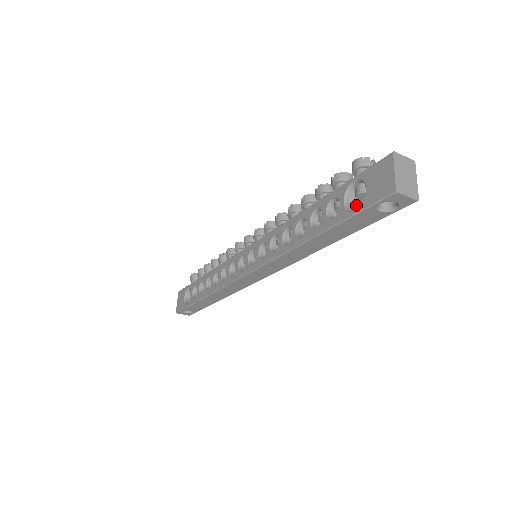
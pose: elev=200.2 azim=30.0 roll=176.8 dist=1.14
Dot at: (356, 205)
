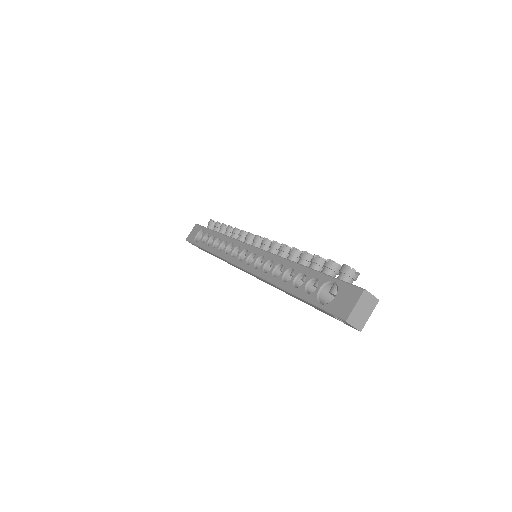
Dot at: (328, 295)
